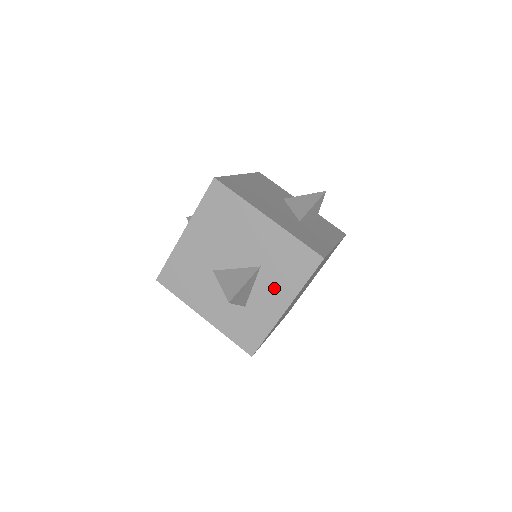
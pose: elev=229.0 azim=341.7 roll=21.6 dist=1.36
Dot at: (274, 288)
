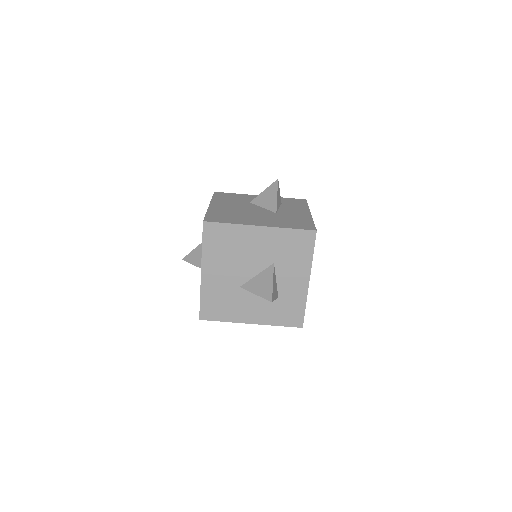
Dot at: (292, 272)
